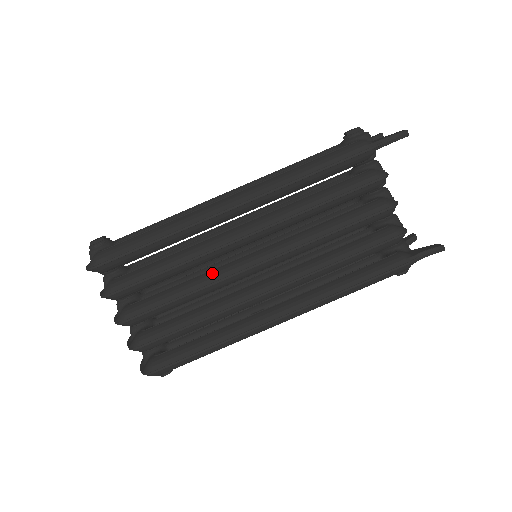
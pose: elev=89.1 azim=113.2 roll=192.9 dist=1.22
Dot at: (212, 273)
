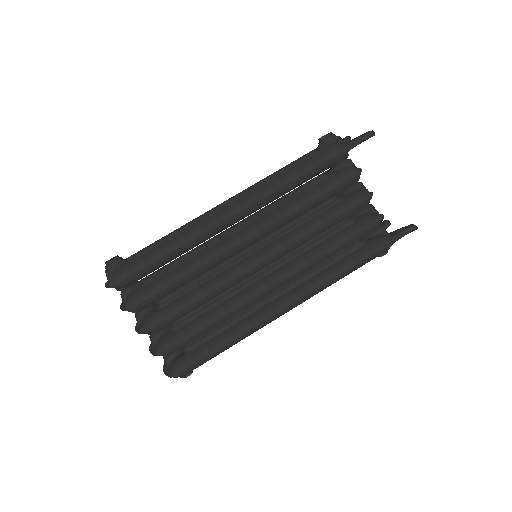
Dot at: (222, 275)
